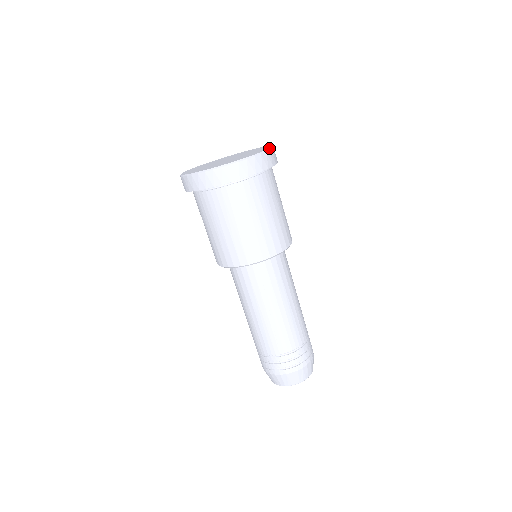
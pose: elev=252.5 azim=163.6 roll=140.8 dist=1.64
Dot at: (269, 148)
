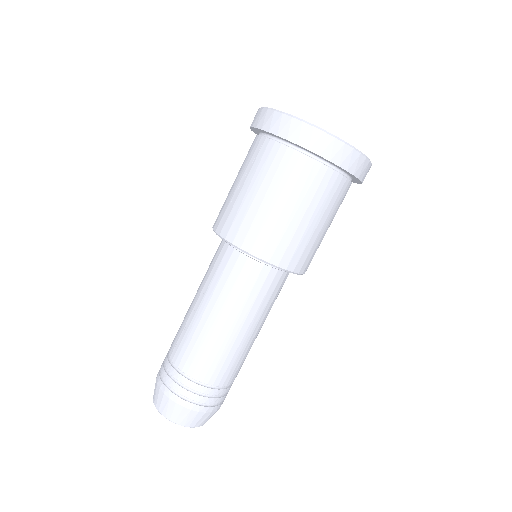
Dot at: occluded
